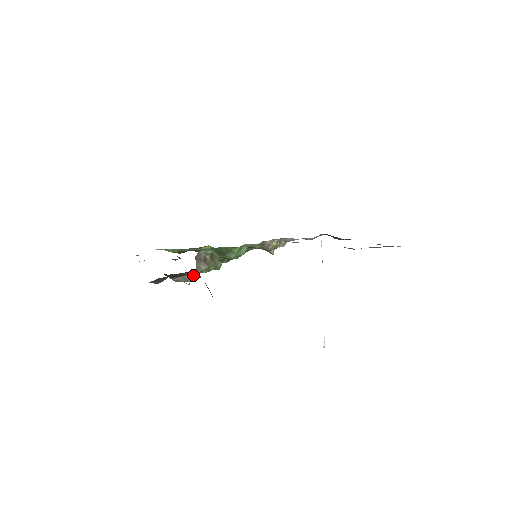
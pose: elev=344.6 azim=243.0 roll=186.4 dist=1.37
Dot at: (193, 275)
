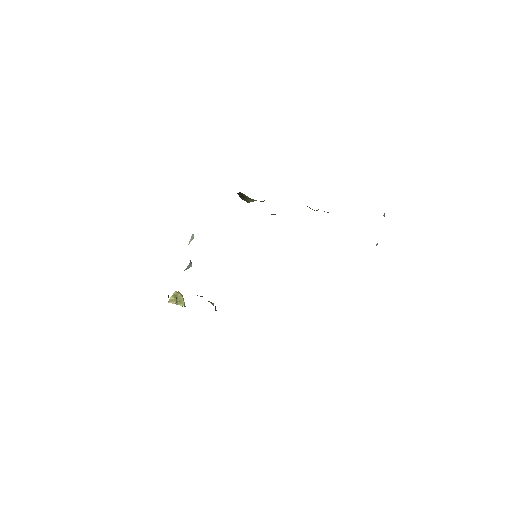
Dot at: occluded
